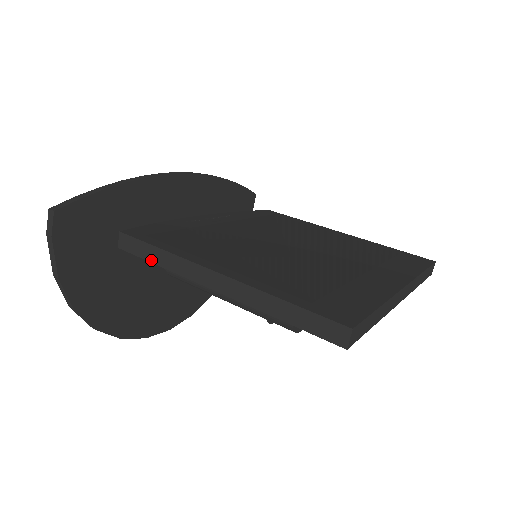
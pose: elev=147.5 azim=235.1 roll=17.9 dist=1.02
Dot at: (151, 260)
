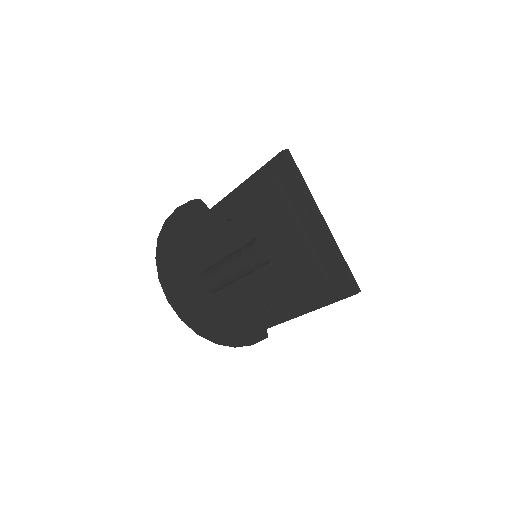
Dot at: (221, 201)
